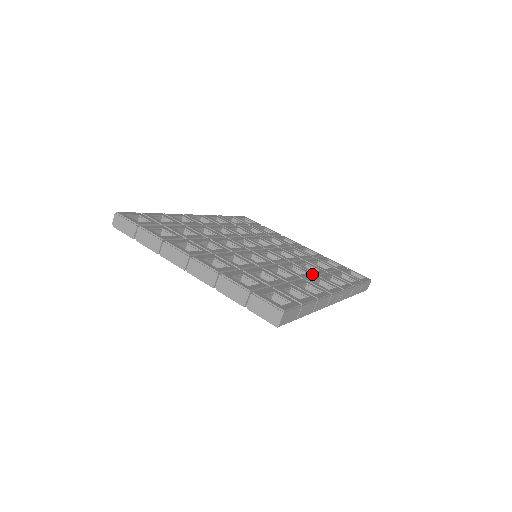
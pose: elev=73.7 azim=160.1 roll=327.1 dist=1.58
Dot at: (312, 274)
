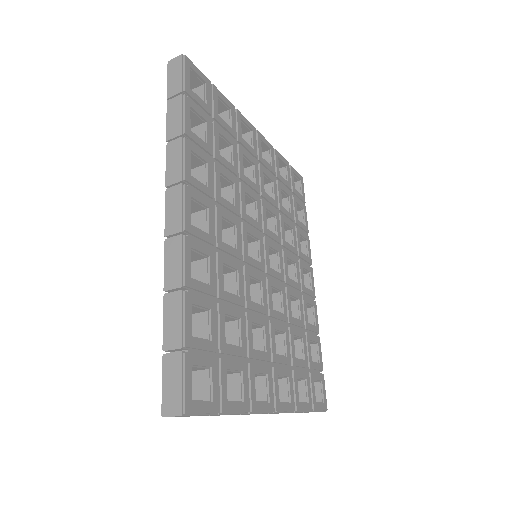
Dot at: (298, 261)
